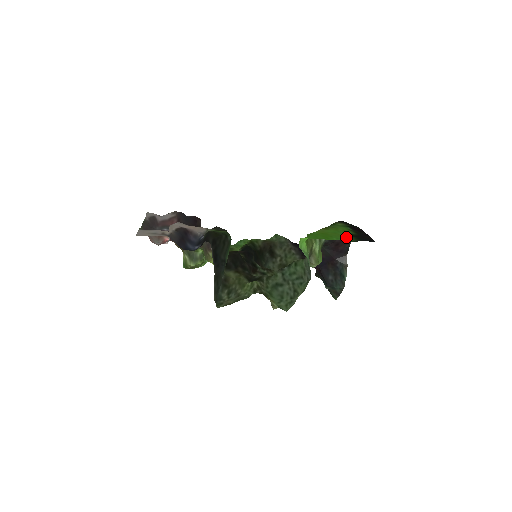
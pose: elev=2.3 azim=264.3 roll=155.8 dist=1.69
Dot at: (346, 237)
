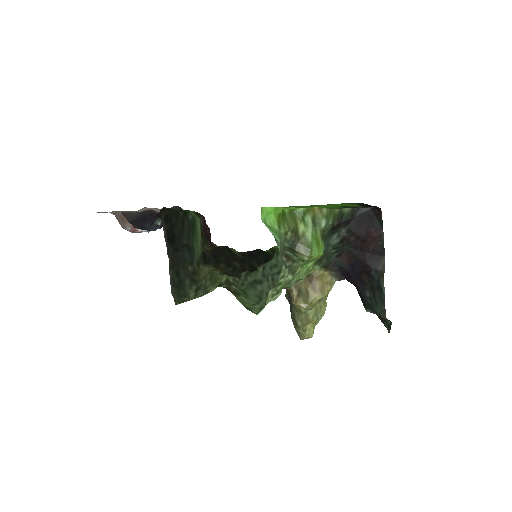
Dot at: (331, 207)
